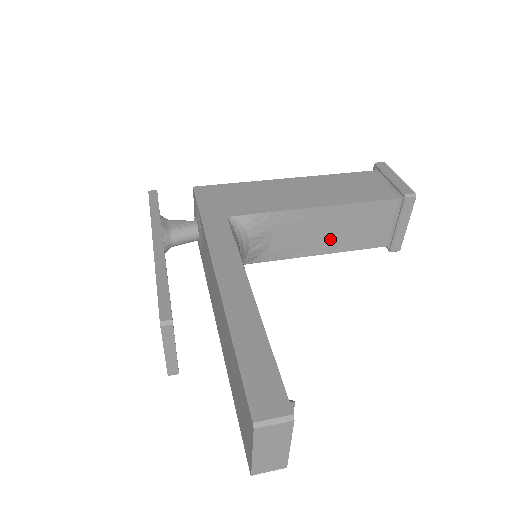
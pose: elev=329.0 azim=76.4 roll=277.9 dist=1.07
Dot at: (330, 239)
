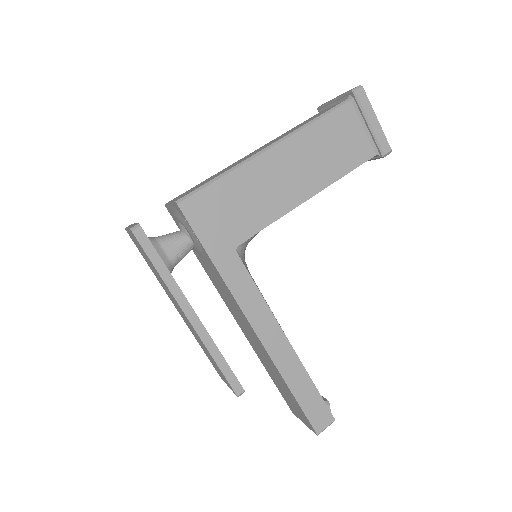
Dot at: occluded
